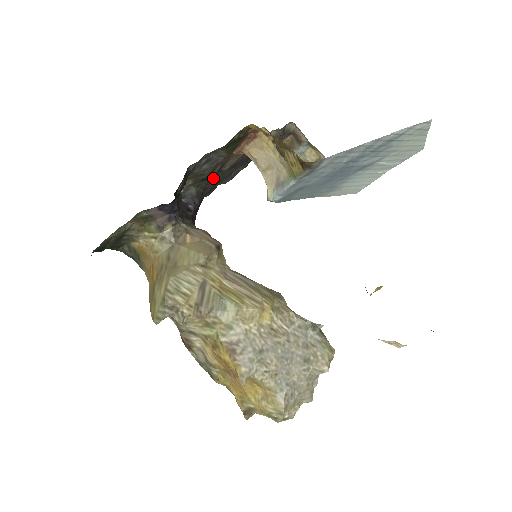
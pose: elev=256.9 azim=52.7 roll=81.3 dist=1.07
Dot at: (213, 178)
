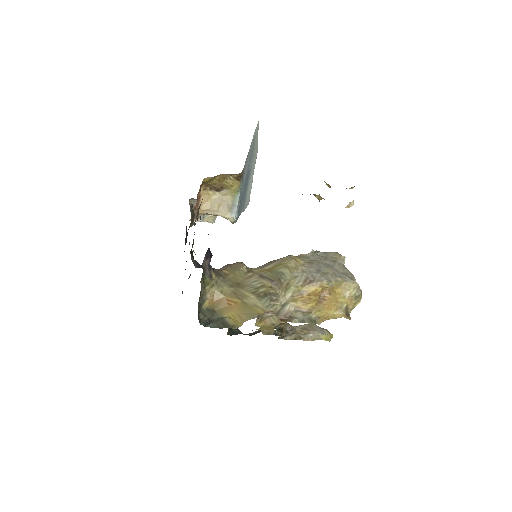
Dot at: (191, 252)
